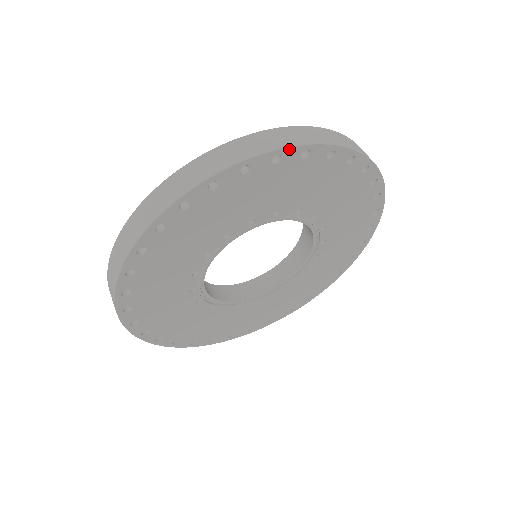
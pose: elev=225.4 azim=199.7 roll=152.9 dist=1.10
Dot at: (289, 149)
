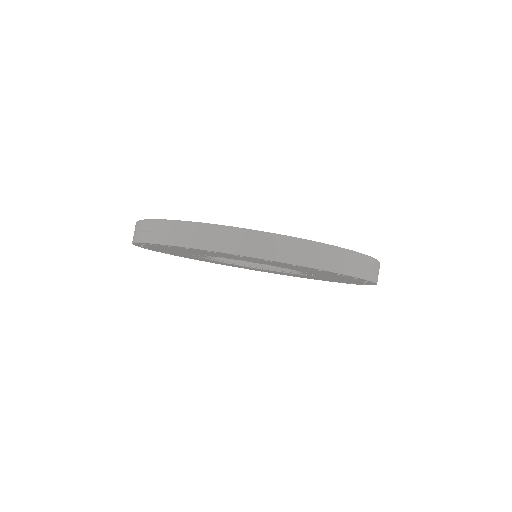
Dot at: (280, 262)
